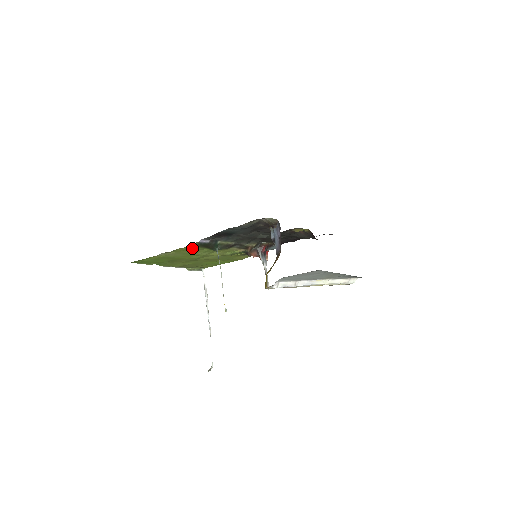
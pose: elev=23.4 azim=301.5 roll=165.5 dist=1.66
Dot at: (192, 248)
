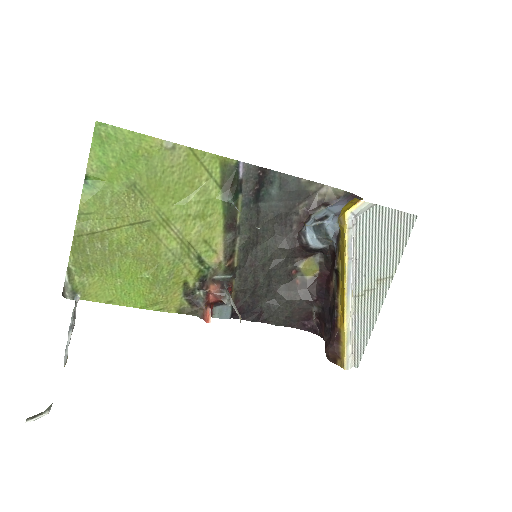
Dot at: (213, 170)
